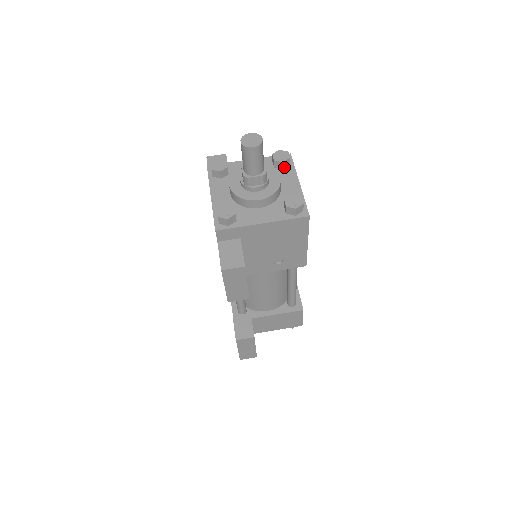
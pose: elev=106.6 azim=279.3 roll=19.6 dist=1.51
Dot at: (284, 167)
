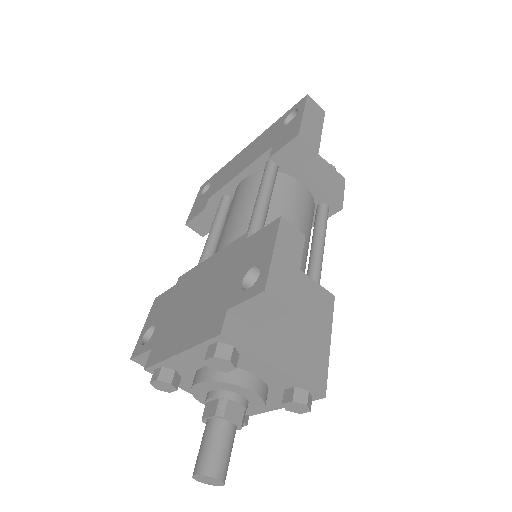
Dot at: occluded
